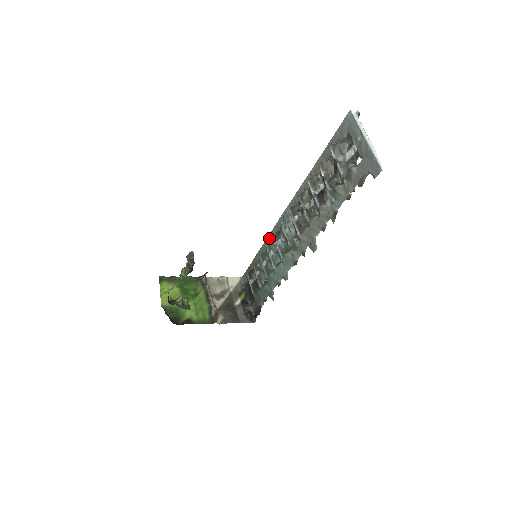
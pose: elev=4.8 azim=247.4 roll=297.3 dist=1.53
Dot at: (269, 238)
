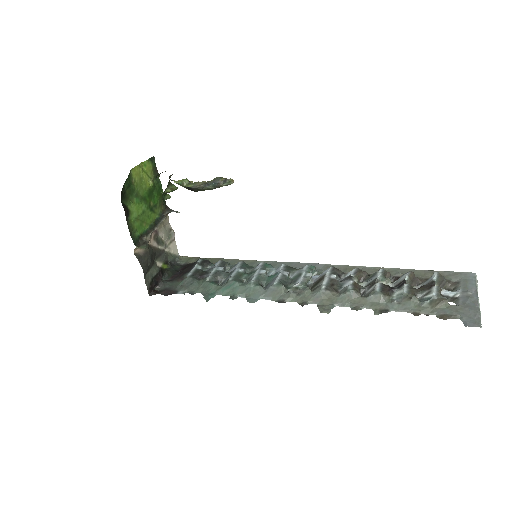
Dot at: (265, 262)
